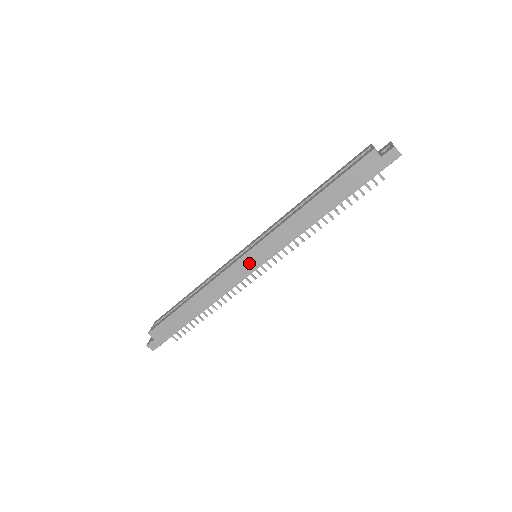
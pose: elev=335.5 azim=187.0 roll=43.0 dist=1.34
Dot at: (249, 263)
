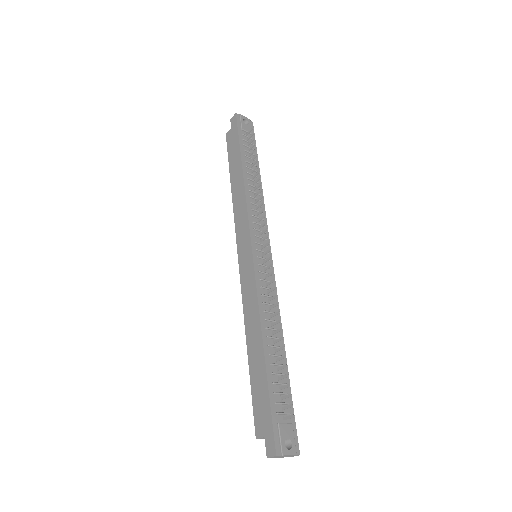
Dot at: (245, 260)
